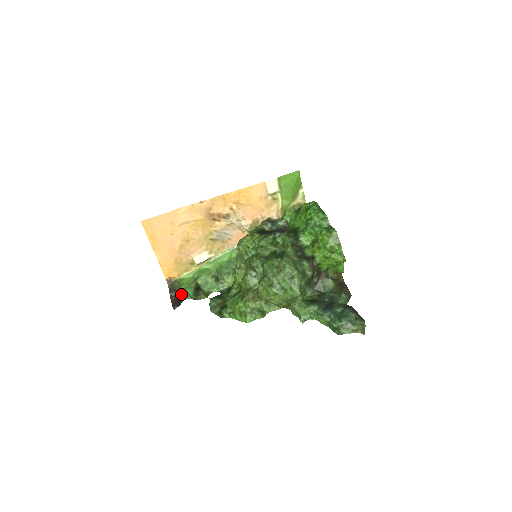
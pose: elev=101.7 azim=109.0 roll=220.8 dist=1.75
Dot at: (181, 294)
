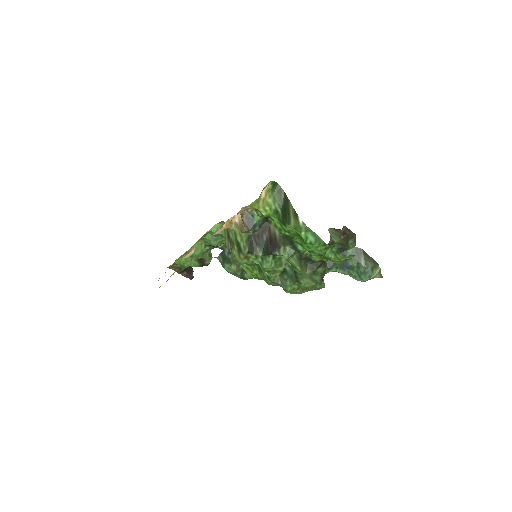
Dot at: occluded
